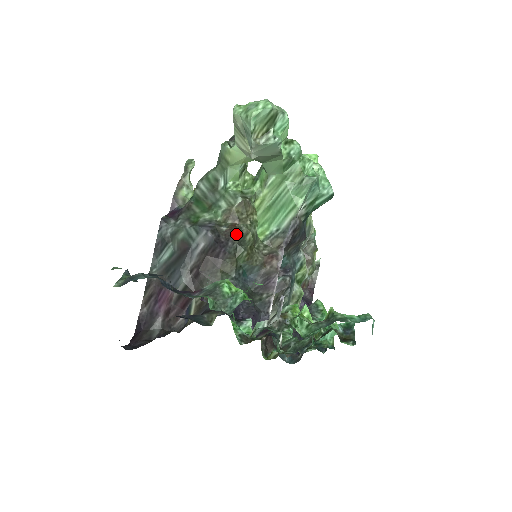
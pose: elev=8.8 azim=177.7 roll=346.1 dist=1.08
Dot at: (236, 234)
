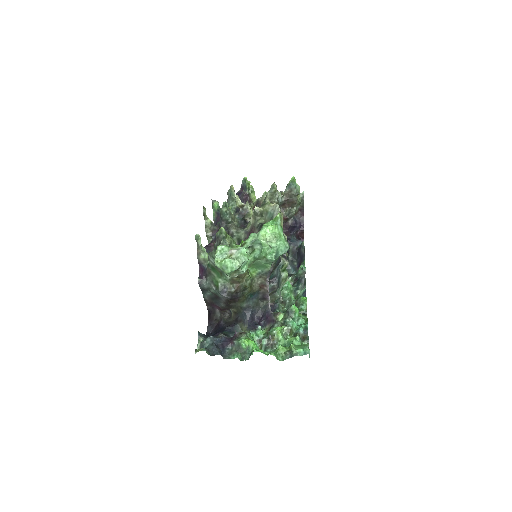
Dot at: (240, 290)
